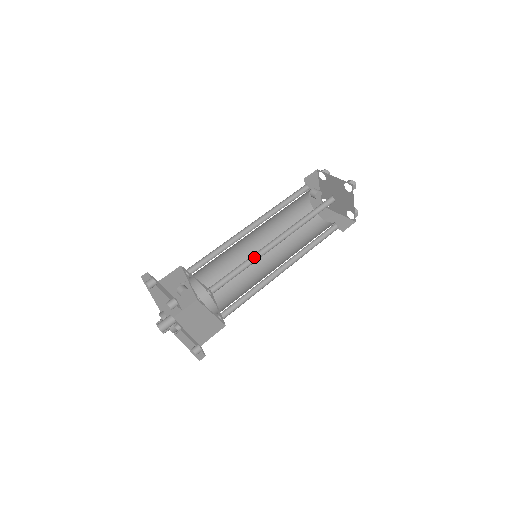
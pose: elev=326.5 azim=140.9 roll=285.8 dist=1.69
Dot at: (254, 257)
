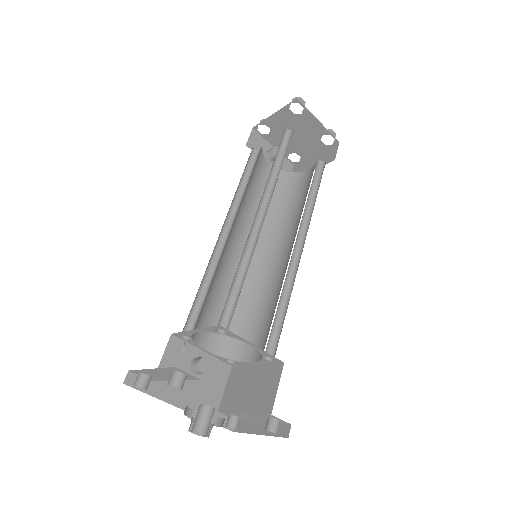
Dot at: (248, 251)
